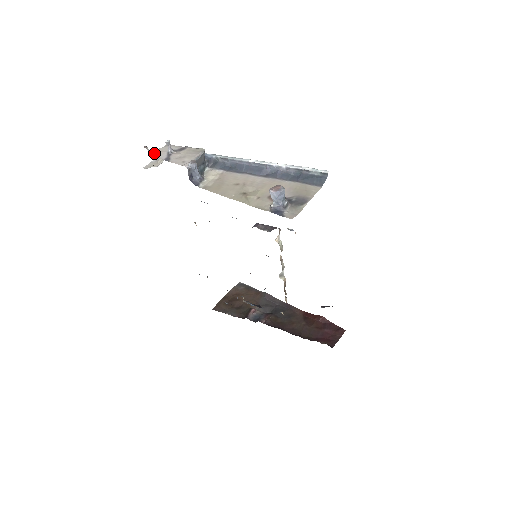
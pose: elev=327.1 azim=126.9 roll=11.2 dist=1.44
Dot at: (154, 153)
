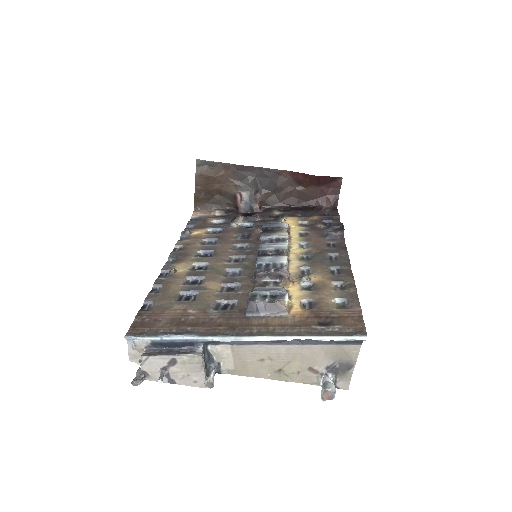
Dot at: (142, 373)
